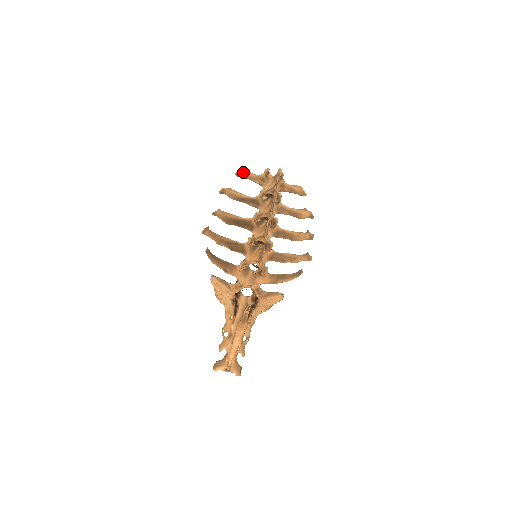
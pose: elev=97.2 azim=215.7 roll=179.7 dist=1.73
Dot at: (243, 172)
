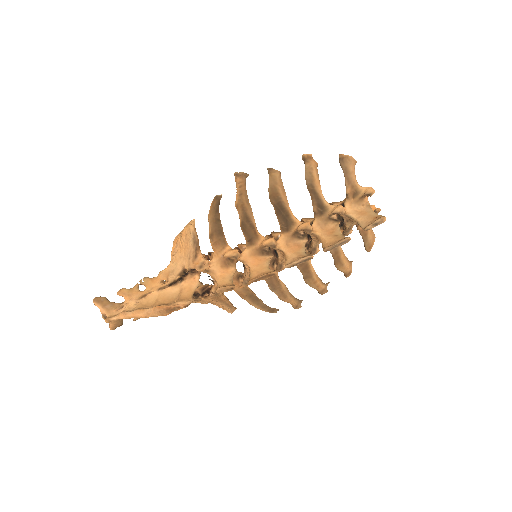
Dot at: (349, 162)
